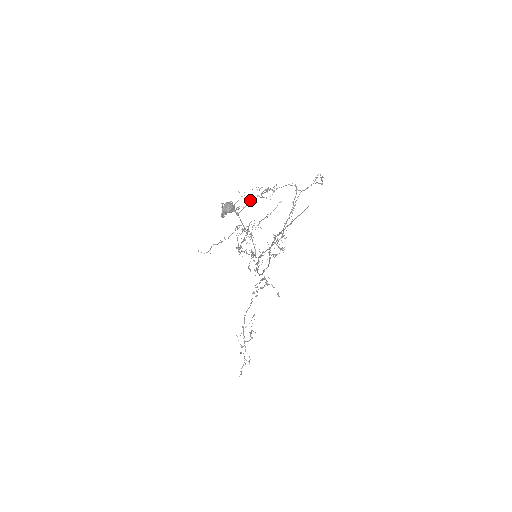
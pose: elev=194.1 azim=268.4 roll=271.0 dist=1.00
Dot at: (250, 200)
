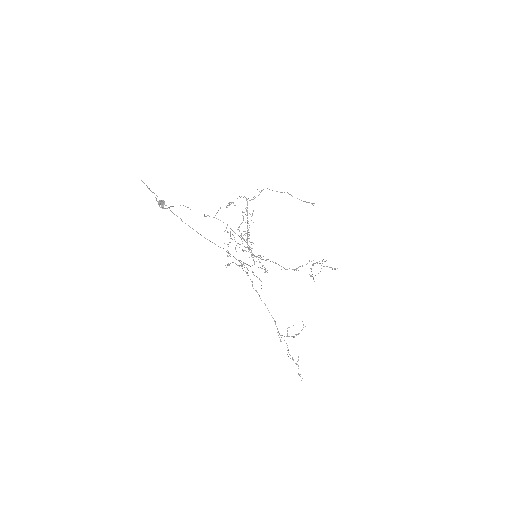
Dot at: (153, 192)
